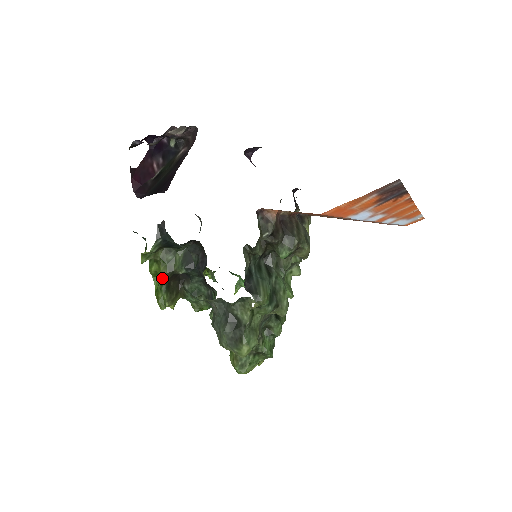
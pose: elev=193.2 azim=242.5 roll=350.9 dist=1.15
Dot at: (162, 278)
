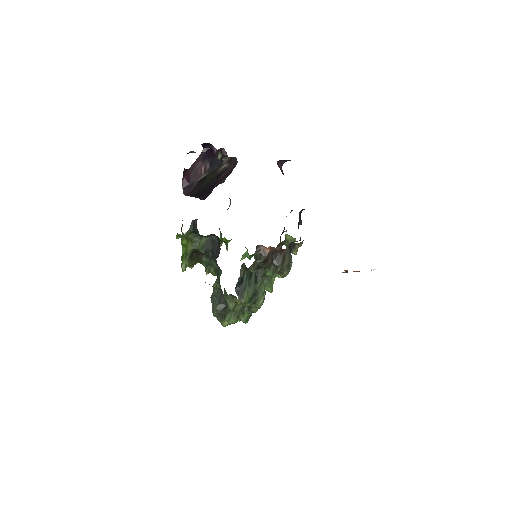
Dot at: (188, 251)
